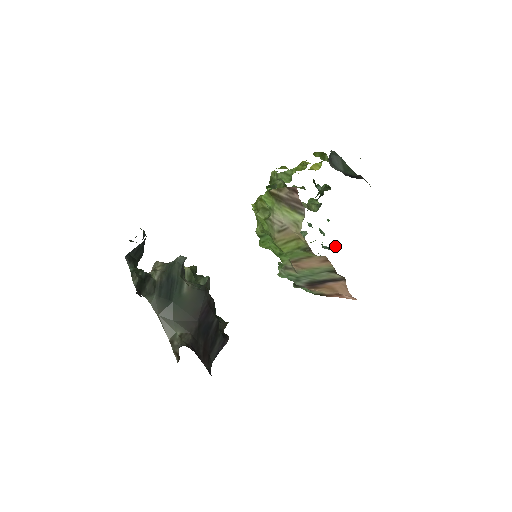
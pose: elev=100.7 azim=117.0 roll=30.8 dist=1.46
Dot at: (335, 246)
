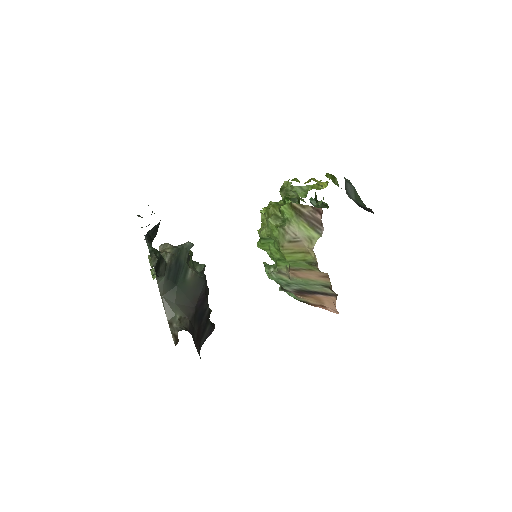
Dot at: occluded
